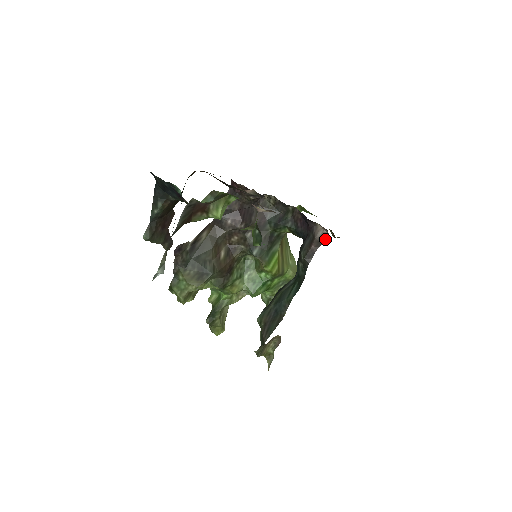
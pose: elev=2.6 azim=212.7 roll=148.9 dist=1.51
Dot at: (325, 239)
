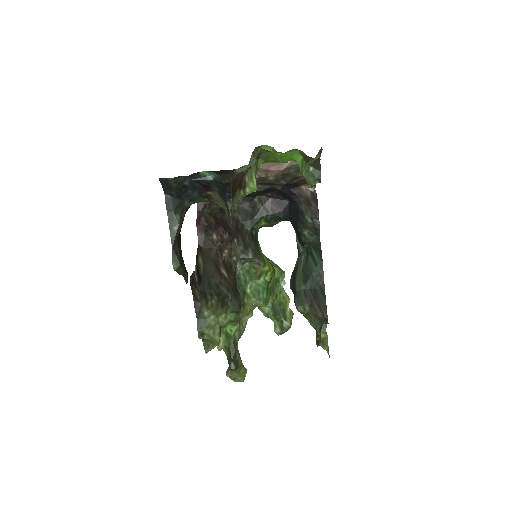
Dot at: (316, 195)
